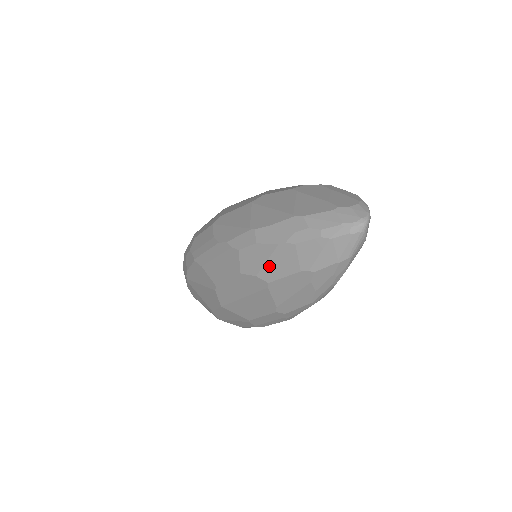
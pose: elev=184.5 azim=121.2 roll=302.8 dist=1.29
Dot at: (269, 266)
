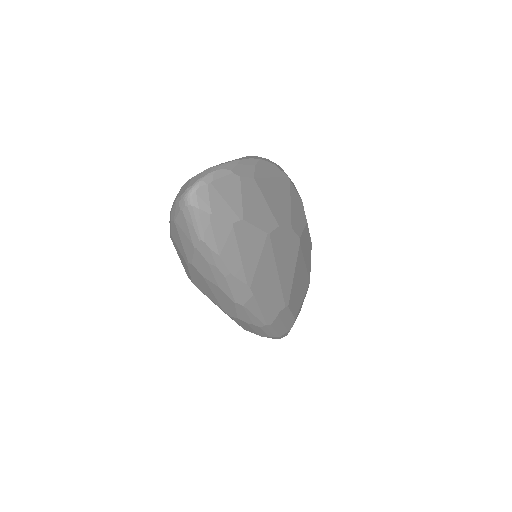
Dot at: (183, 264)
